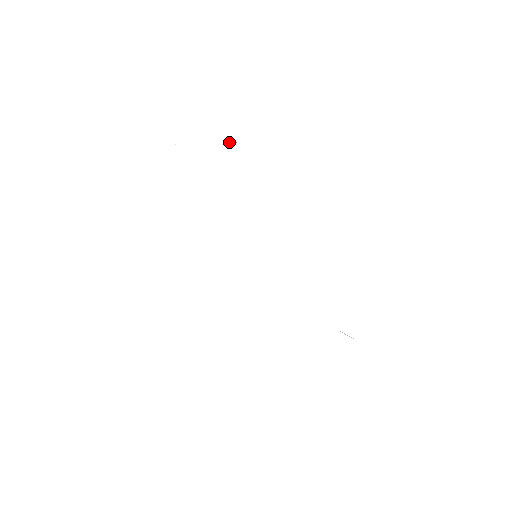
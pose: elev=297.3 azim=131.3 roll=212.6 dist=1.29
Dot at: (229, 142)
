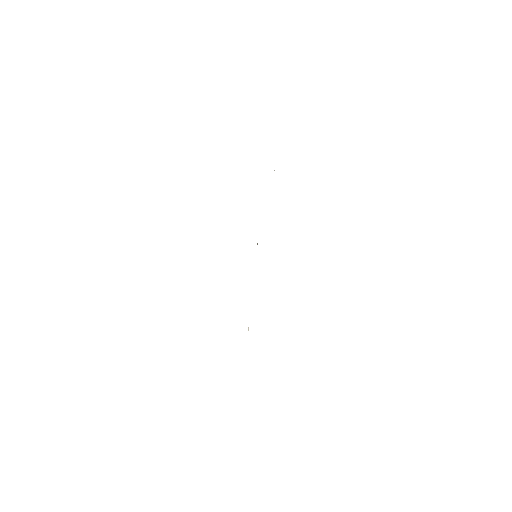
Dot at: occluded
